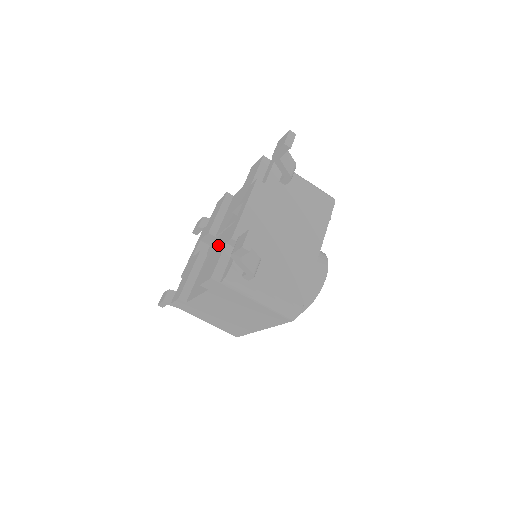
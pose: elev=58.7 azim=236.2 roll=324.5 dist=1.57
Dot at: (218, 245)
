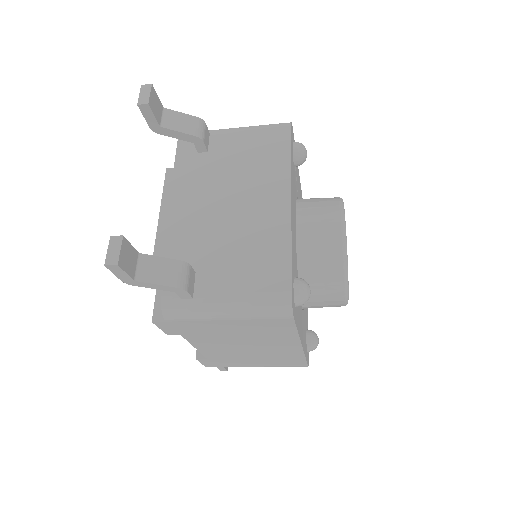
Dot at: occluded
